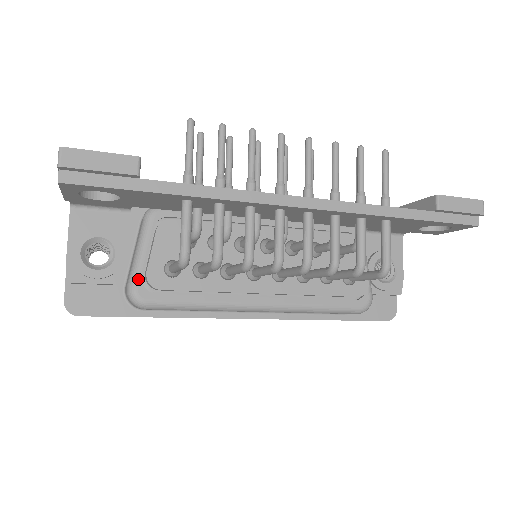
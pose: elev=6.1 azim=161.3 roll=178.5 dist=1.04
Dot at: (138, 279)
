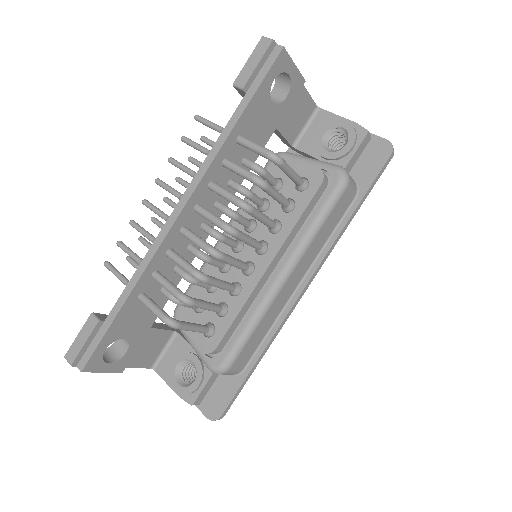
Dot at: (205, 359)
